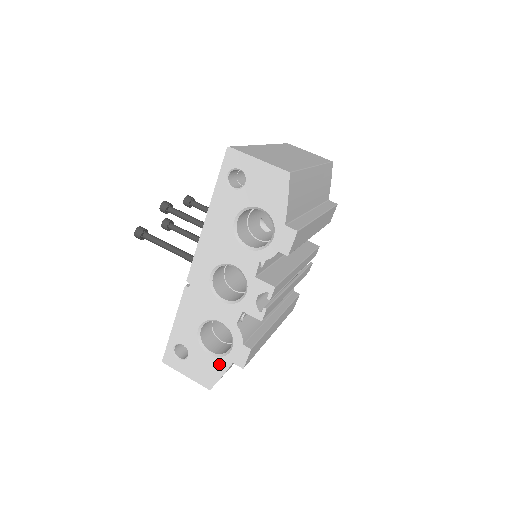
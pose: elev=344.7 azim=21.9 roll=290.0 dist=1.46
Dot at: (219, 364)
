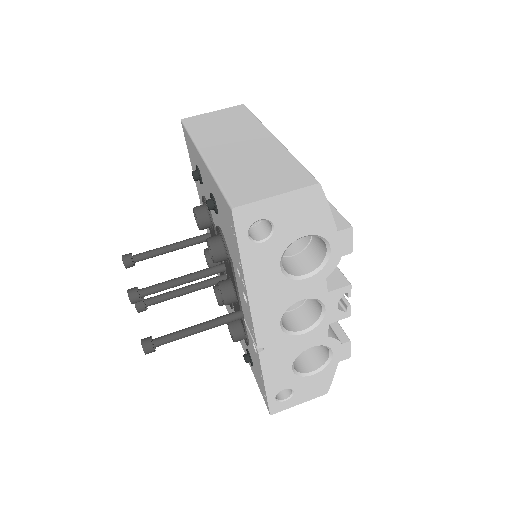
Dot at: (326, 373)
